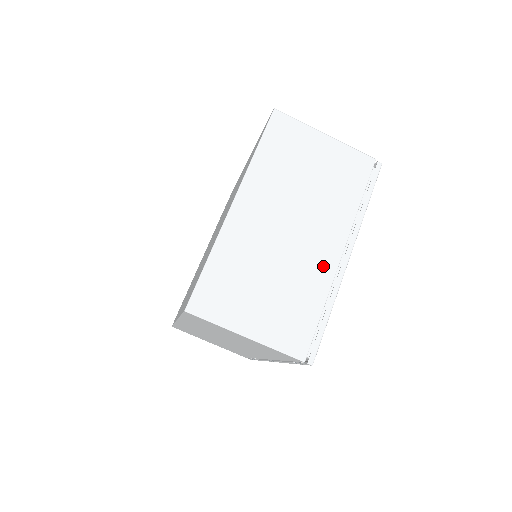
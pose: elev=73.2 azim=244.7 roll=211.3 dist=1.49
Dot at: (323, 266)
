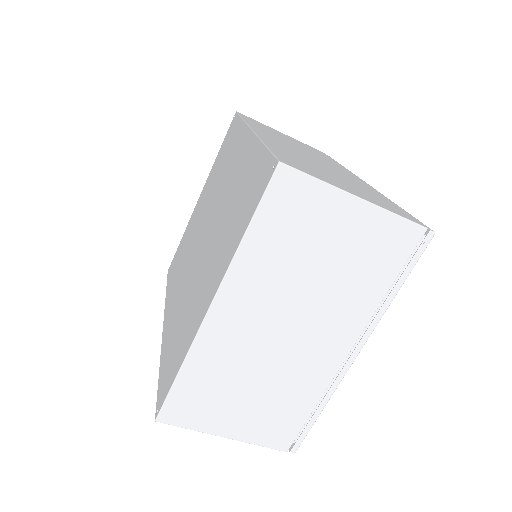
Dot at: (322, 367)
